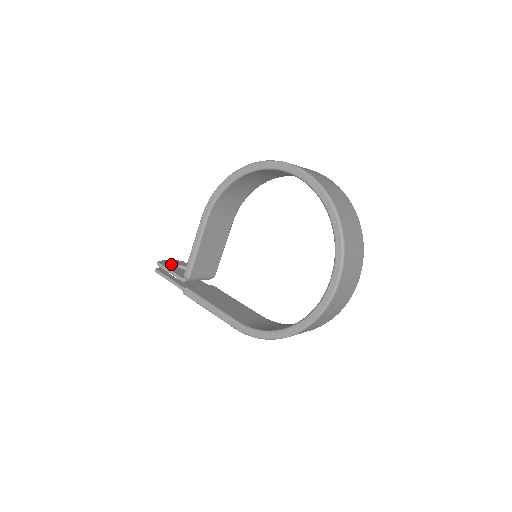
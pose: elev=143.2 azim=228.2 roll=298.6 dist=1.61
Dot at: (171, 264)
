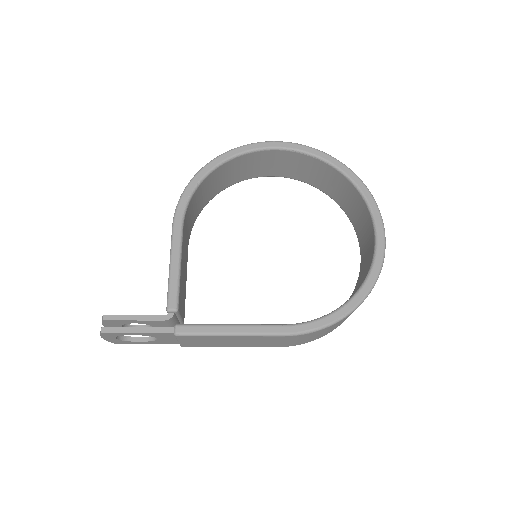
Dot at: occluded
